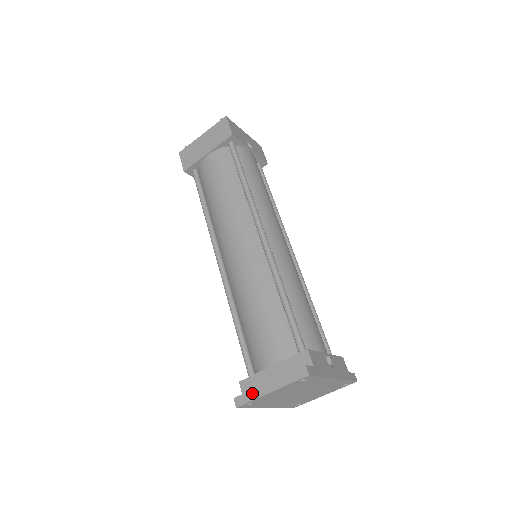
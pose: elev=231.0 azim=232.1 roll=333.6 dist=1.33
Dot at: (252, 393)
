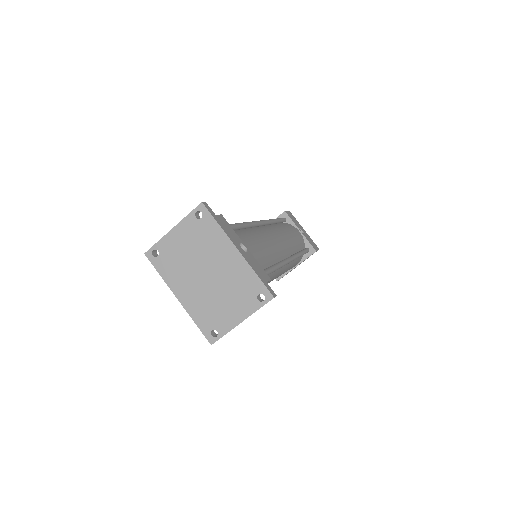
Dot at: (162, 240)
